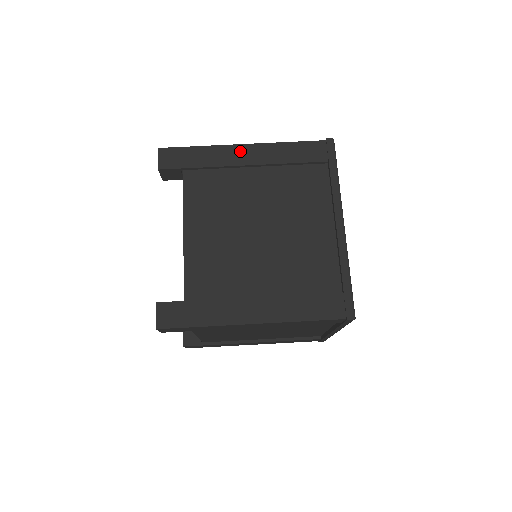
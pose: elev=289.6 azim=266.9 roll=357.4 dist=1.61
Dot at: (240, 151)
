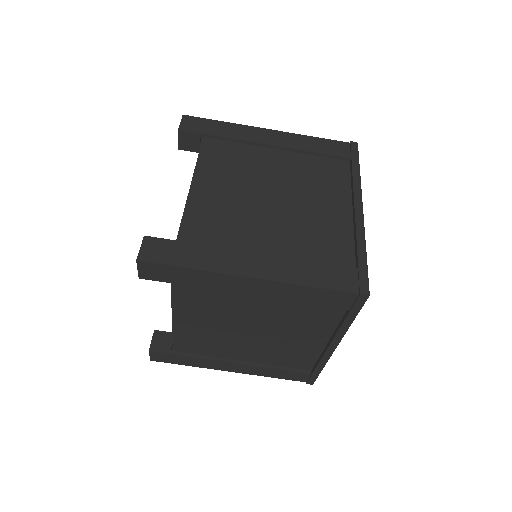
Dot at: (264, 133)
